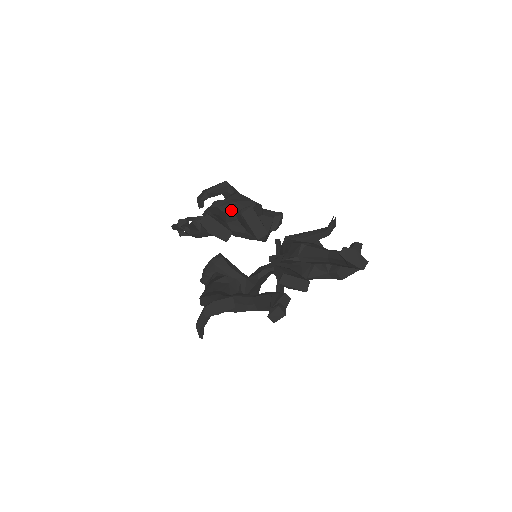
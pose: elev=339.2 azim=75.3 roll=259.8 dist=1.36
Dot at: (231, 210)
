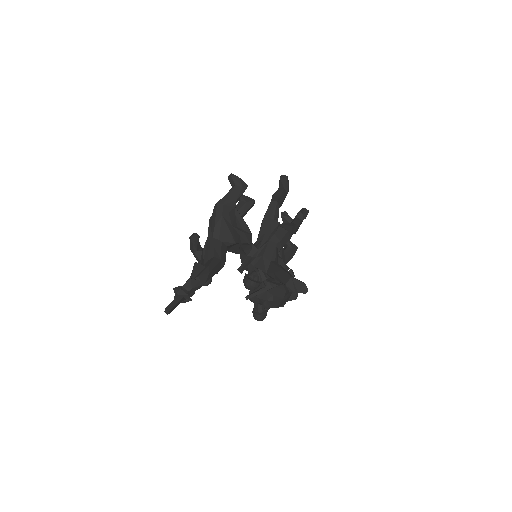
Dot at: occluded
